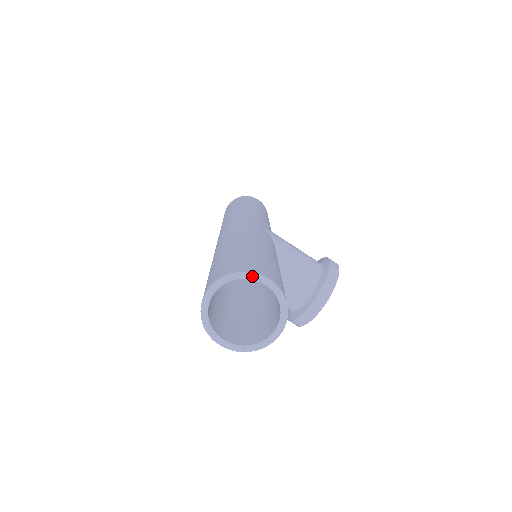
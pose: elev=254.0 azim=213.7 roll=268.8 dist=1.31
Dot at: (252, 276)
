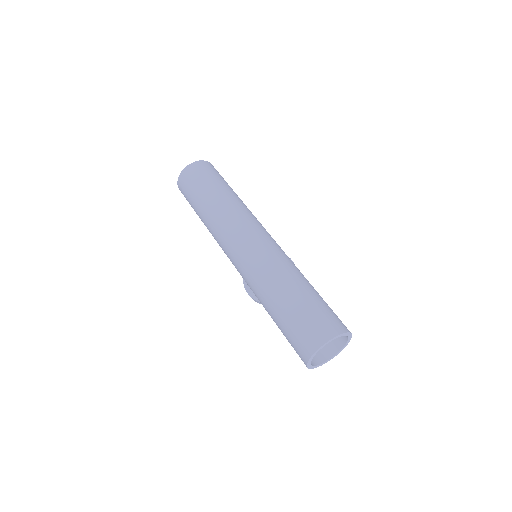
Dot at: (347, 334)
